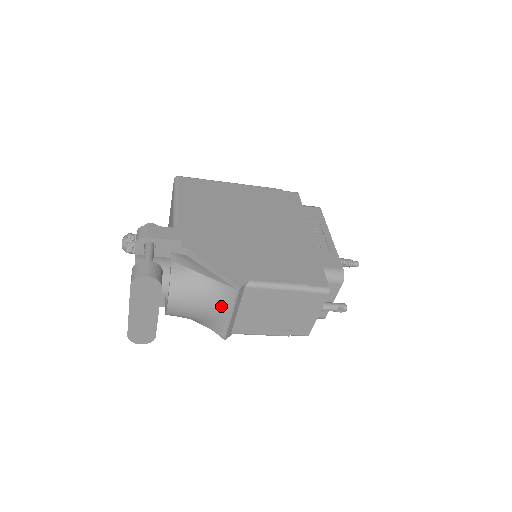
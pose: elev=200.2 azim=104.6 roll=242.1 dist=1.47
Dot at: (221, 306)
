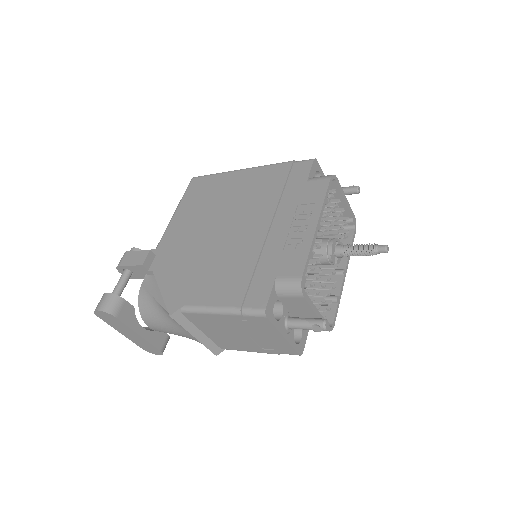
Dot at: (180, 329)
